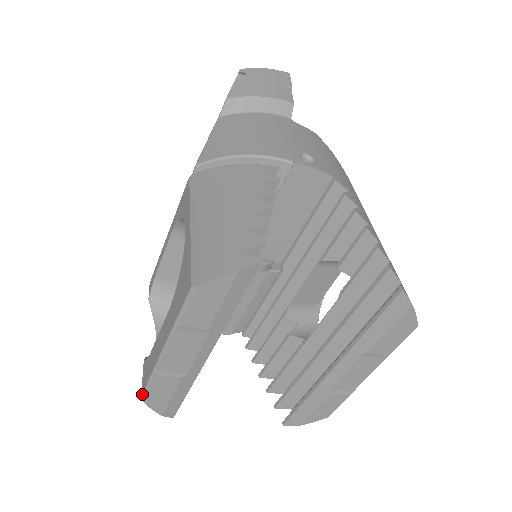
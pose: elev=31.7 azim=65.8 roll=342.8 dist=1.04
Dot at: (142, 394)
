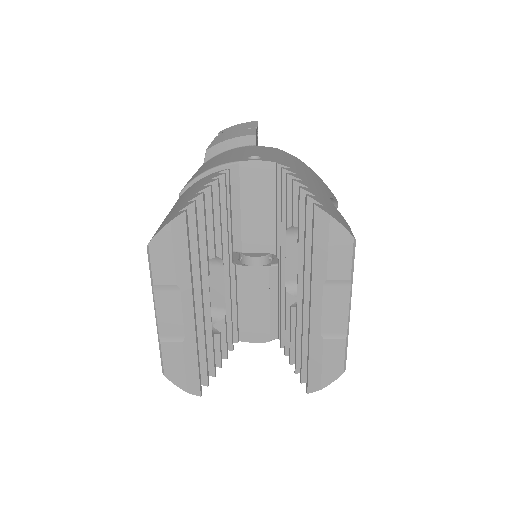
Dot at: (162, 369)
